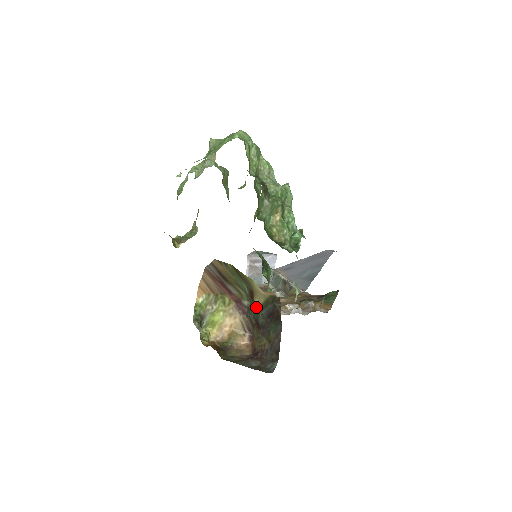
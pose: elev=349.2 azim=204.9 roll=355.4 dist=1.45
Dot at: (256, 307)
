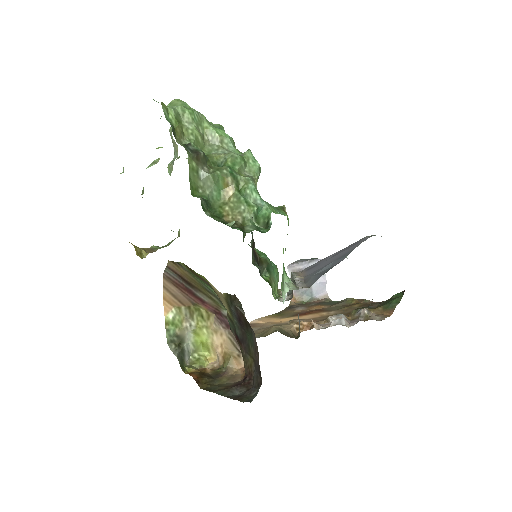
Dot at: (228, 315)
